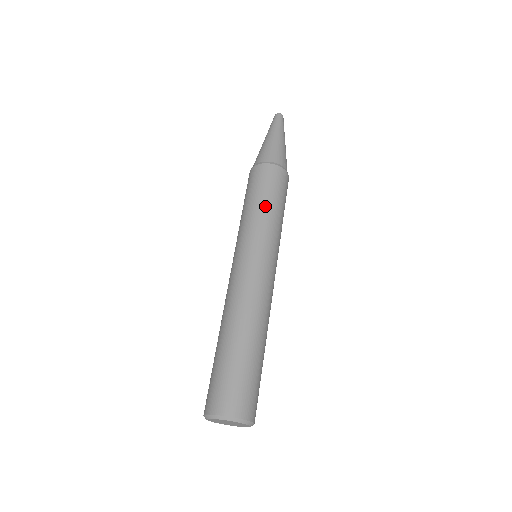
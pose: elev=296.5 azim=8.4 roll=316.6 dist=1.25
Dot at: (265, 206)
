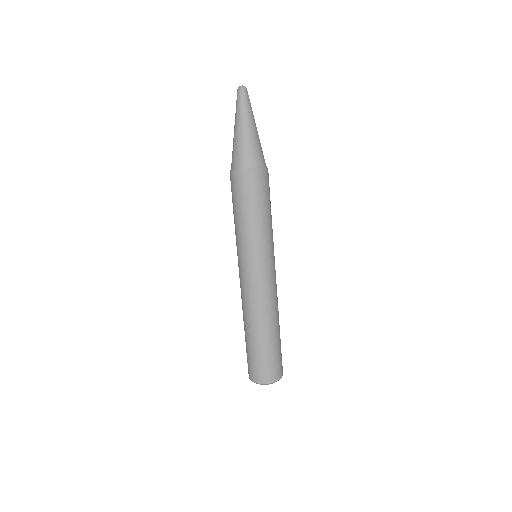
Dot at: (256, 221)
